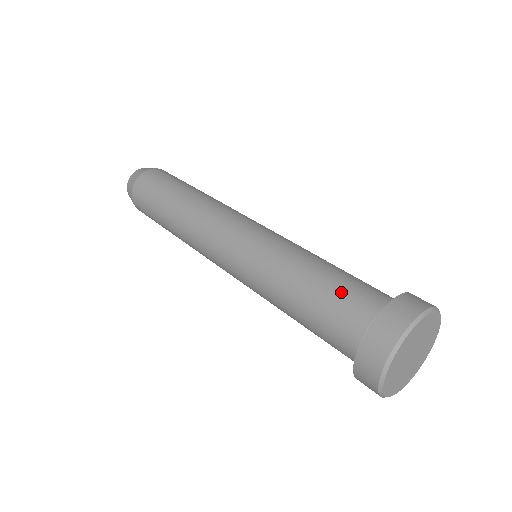
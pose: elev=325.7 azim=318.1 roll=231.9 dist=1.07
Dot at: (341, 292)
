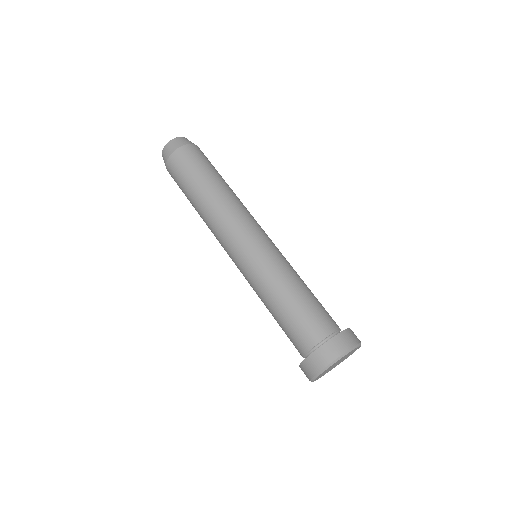
Dot at: (288, 334)
